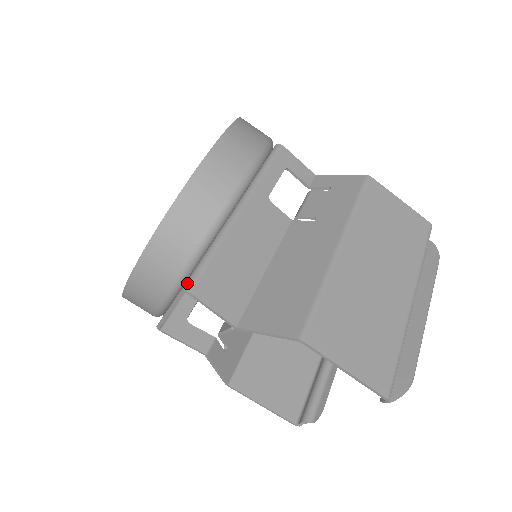
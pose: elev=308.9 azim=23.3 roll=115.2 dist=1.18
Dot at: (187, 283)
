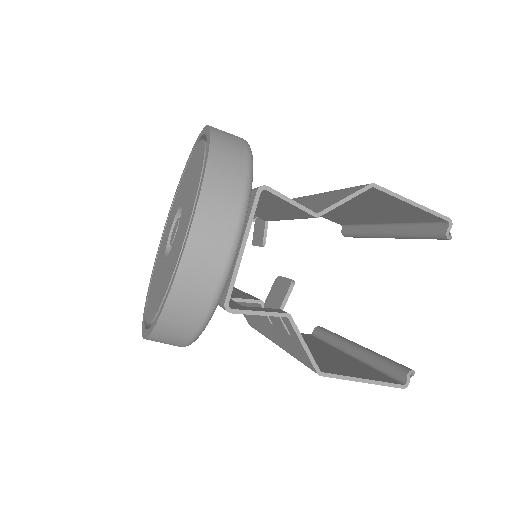
Dot at: (257, 188)
